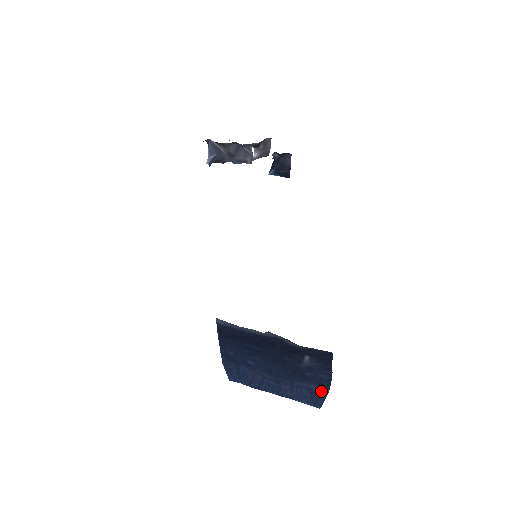
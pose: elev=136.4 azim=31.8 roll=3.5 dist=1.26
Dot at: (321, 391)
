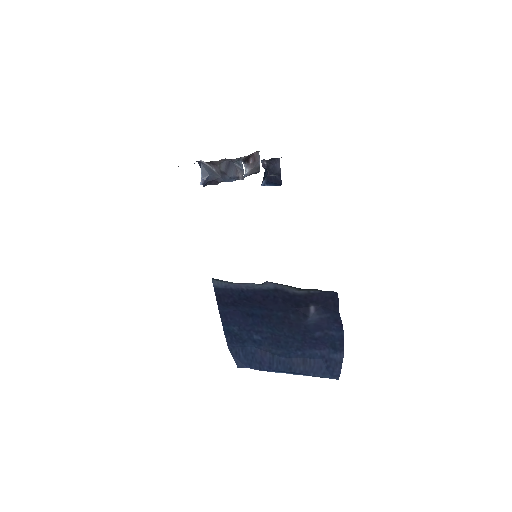
Dot at: (335, 356)
